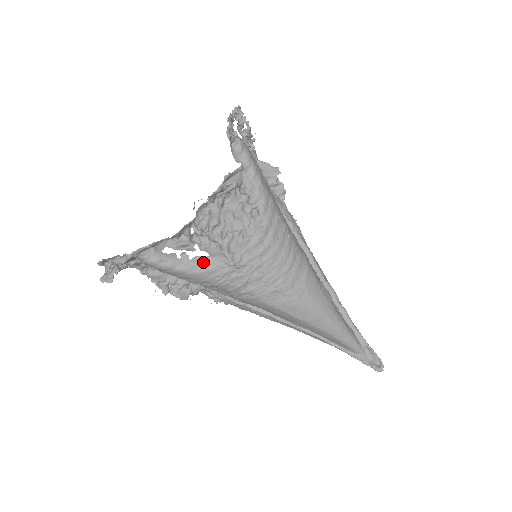
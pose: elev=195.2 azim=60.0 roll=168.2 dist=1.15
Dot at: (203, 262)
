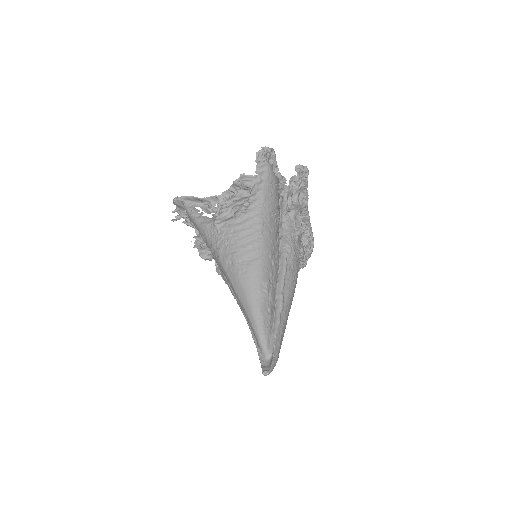
Dot at: (206, 219)
